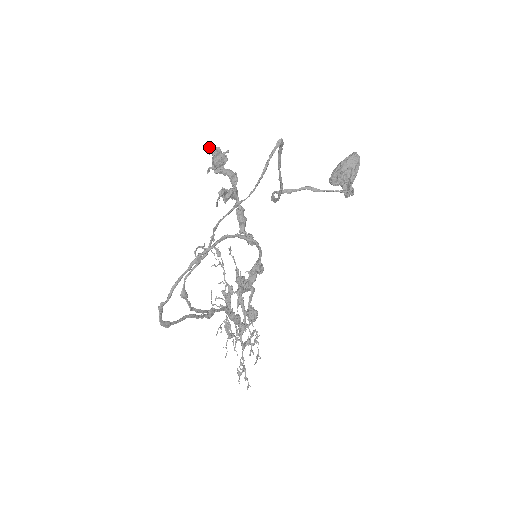
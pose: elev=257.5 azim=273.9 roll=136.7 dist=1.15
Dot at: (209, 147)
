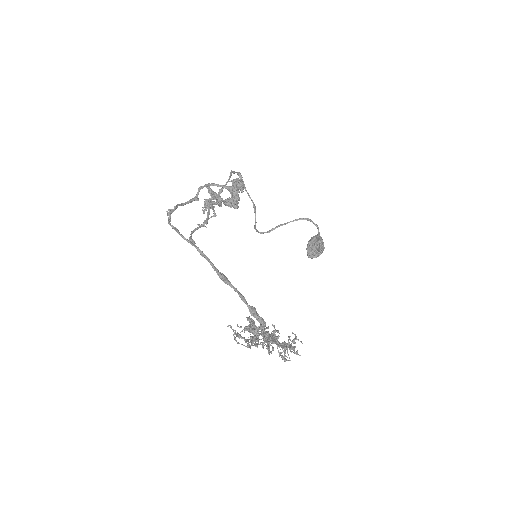
Dot at: (203, 212)
